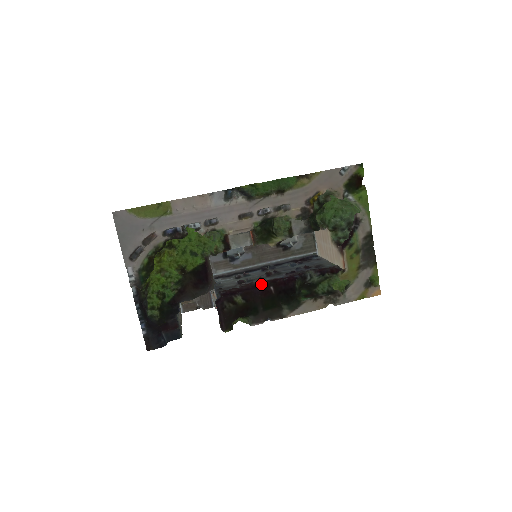
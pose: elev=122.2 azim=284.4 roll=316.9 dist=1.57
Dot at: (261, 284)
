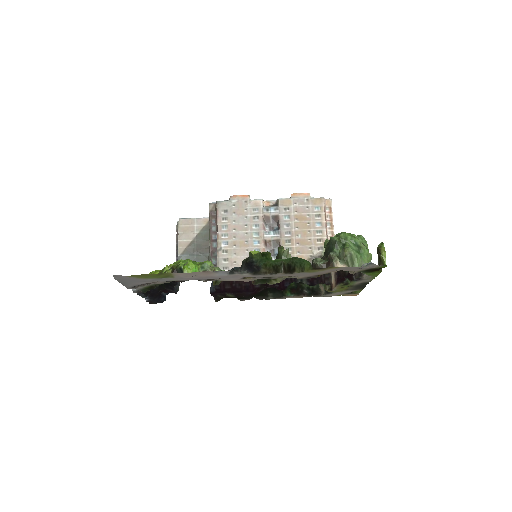
Dot at: (253, 287)
